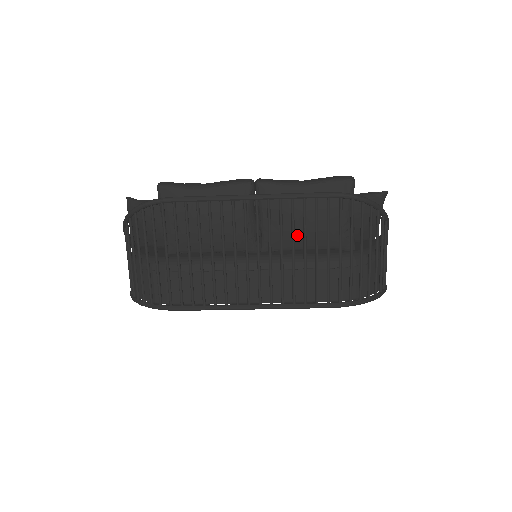
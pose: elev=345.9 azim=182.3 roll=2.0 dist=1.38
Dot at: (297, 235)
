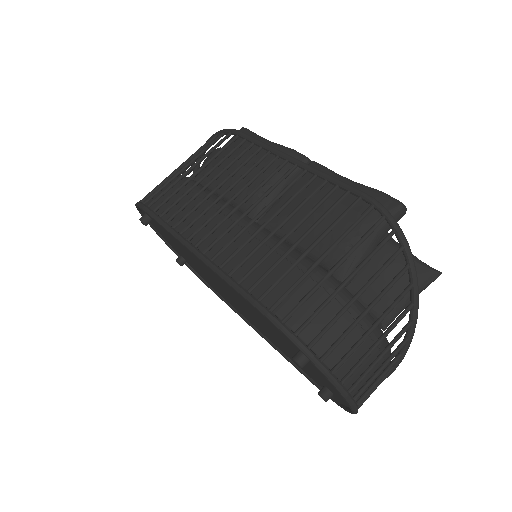
Dot at: (300, 219)
